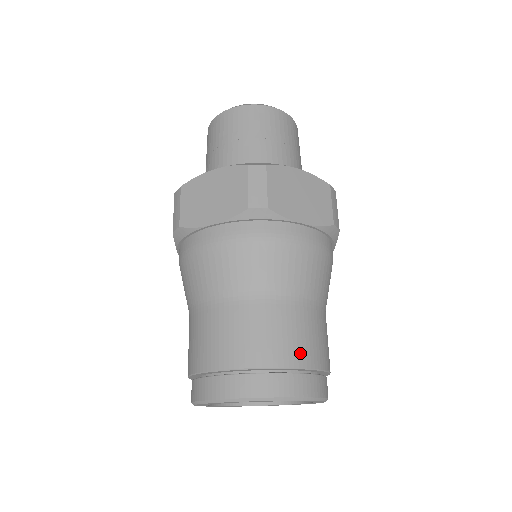
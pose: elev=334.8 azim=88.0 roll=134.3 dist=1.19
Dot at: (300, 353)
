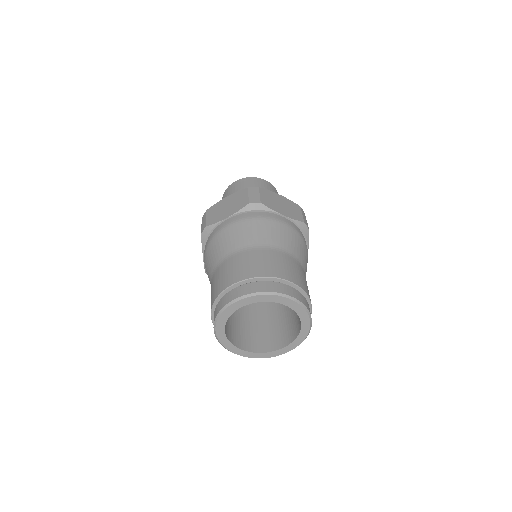
Dot at: (287, 274)
